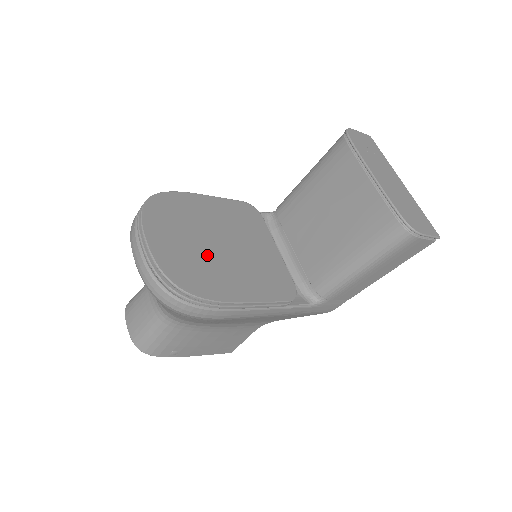
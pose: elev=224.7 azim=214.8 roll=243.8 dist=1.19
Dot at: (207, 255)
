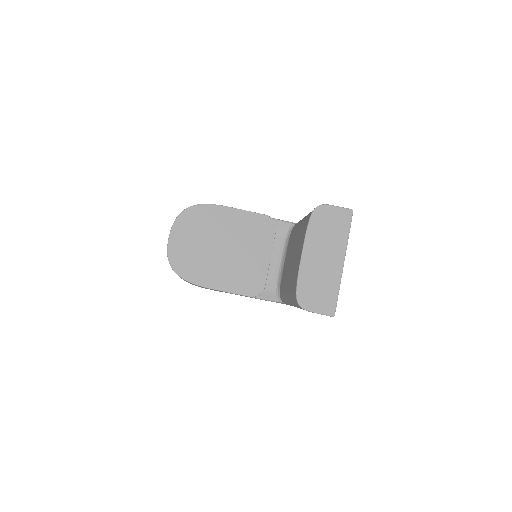
Dot at: (205, 253)
